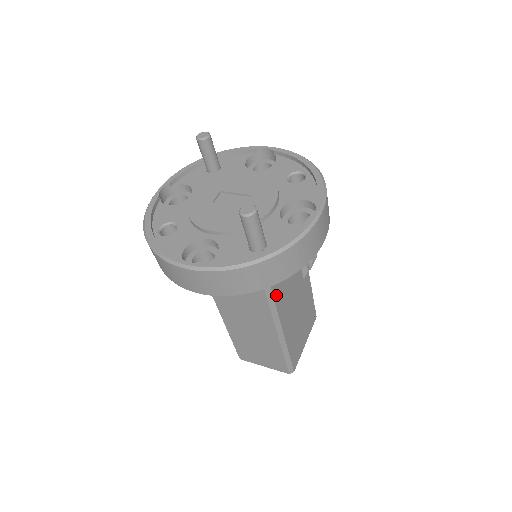
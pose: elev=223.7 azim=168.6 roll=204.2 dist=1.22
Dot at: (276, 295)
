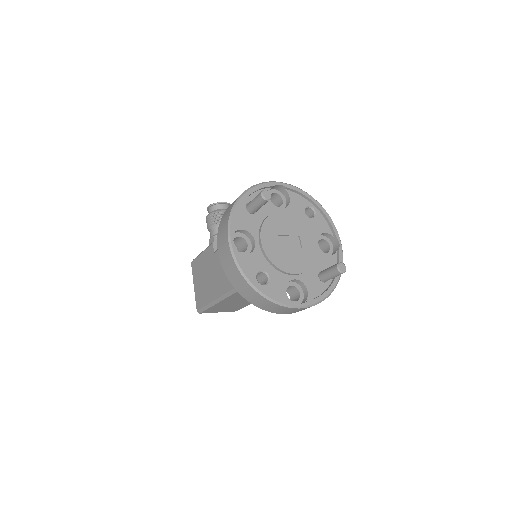
Dot at: occluded
